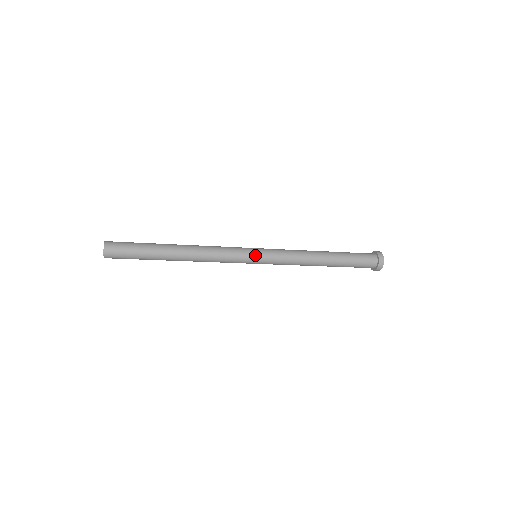
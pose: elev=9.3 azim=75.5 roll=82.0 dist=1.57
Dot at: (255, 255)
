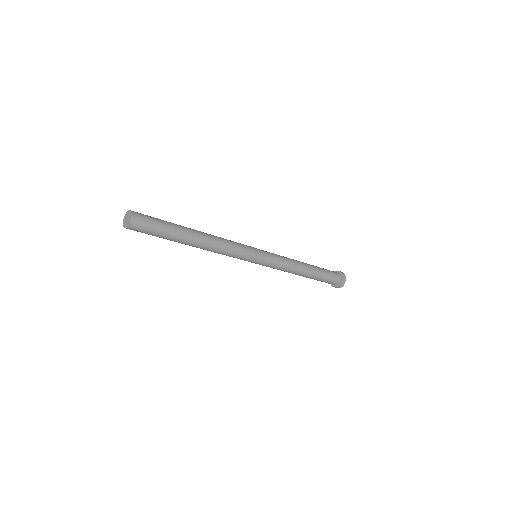
Dot at: (259, 254)
